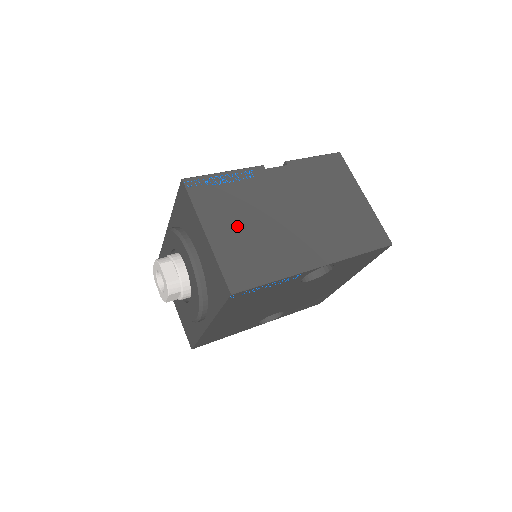
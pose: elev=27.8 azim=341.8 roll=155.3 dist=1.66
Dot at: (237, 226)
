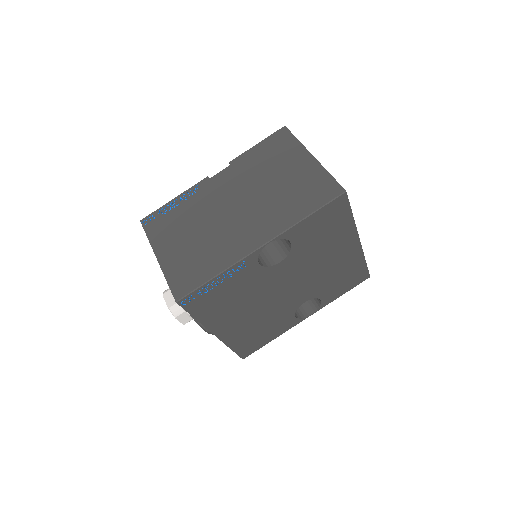
Dot at: (183, 240)
